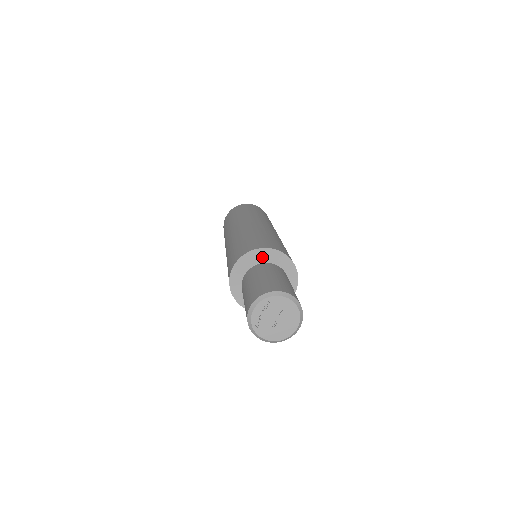
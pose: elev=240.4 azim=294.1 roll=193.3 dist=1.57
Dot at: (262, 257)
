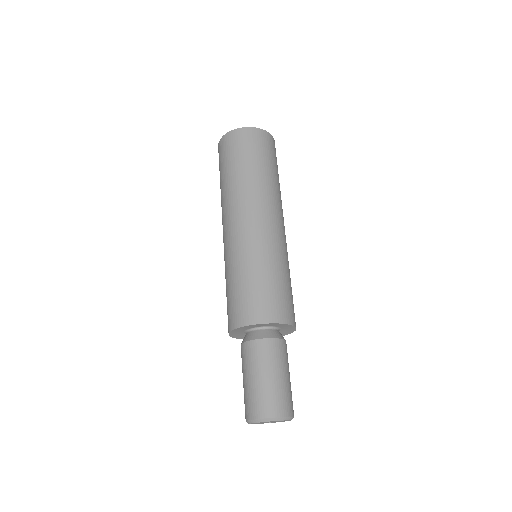
Dot at: (256, 326)
